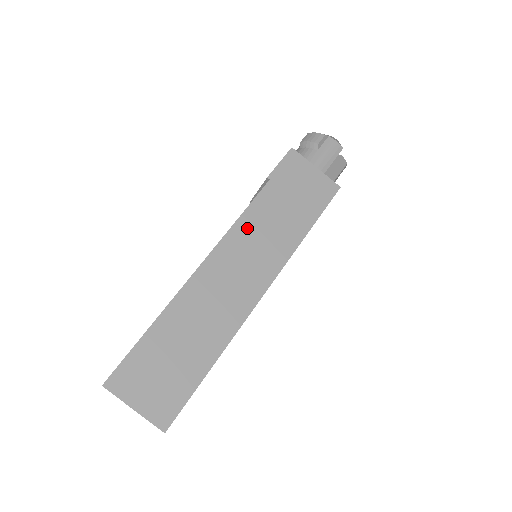
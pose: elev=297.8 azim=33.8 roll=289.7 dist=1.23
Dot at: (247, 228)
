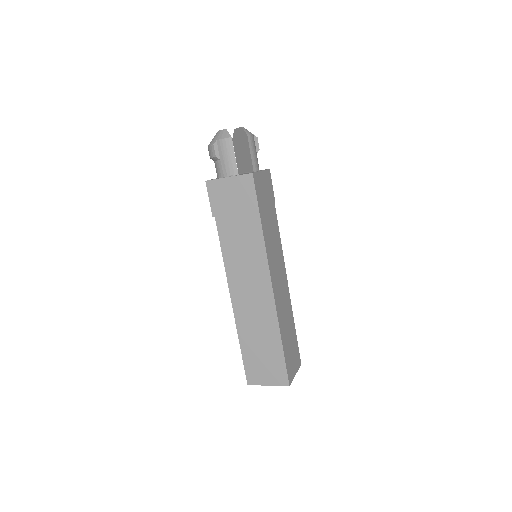
Dot at: (231, 258)
